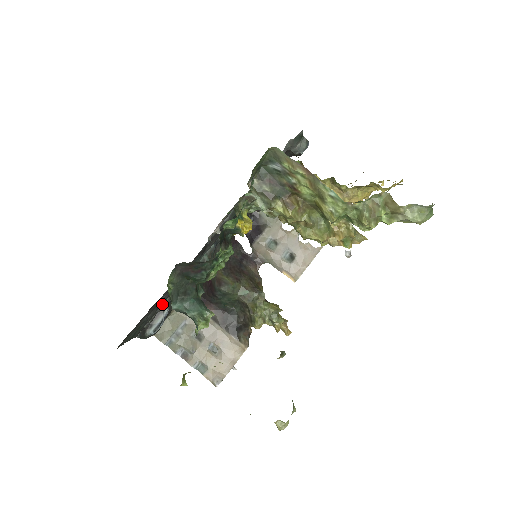
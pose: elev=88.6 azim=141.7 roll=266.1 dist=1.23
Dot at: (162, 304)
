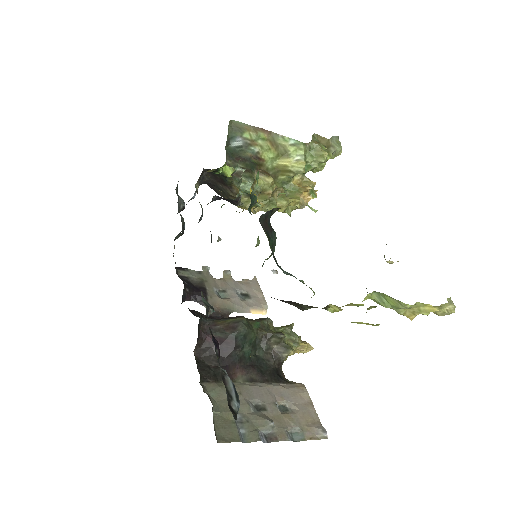
Dot at: occluded
